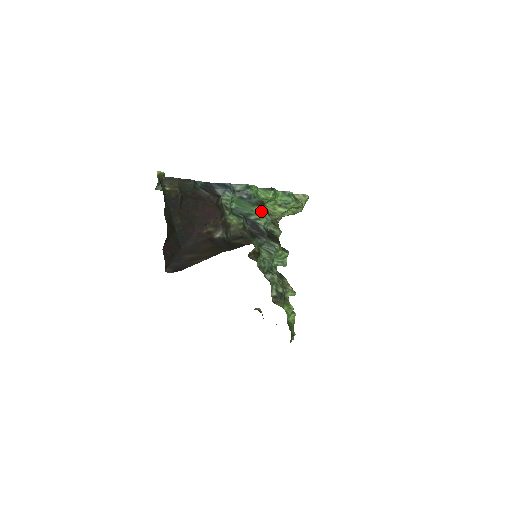
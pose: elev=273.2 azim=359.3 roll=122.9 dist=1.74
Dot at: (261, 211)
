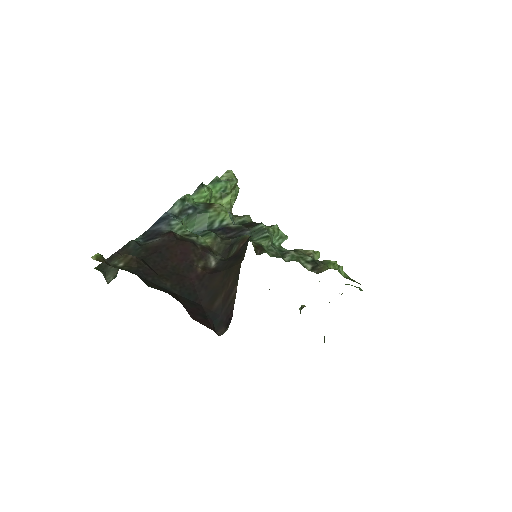
Dot at: (217, 210)
